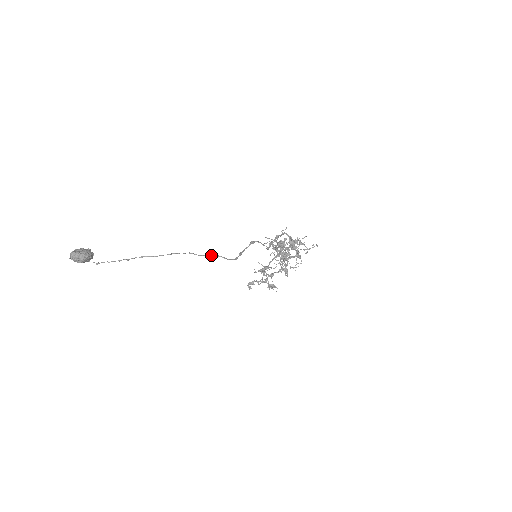
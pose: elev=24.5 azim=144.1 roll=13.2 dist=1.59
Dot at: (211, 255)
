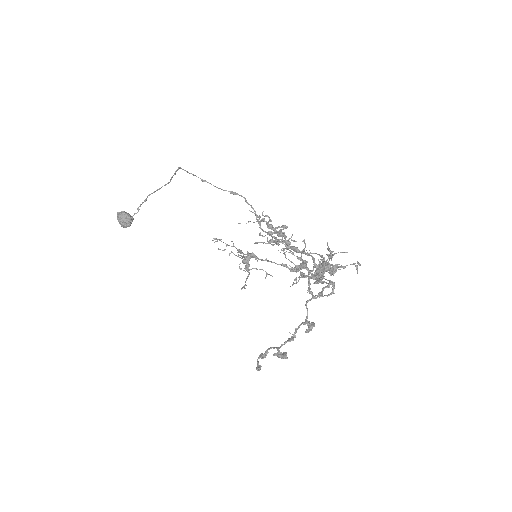
Dot at: (175, 172)
